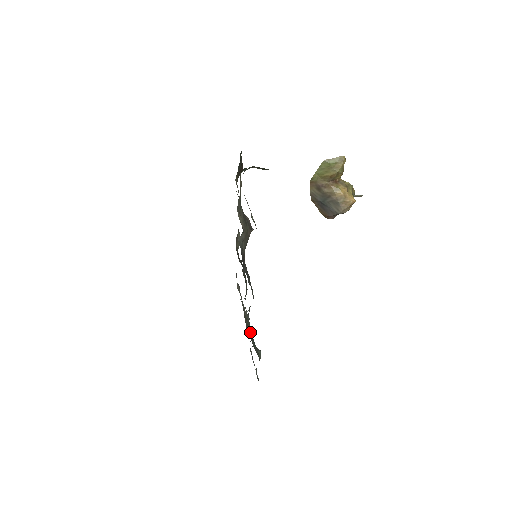
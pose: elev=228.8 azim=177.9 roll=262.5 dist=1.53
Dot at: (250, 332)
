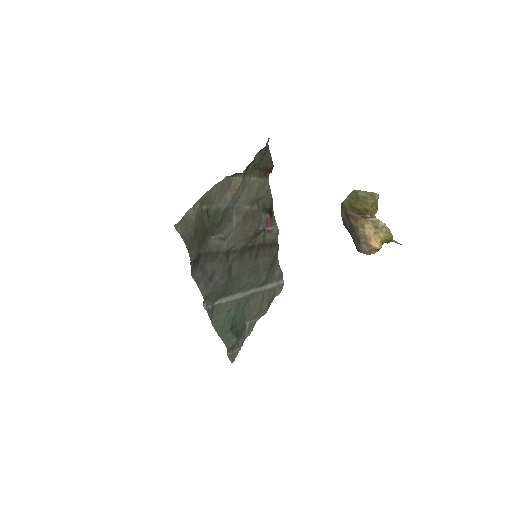
Dot at: (223, 319)
